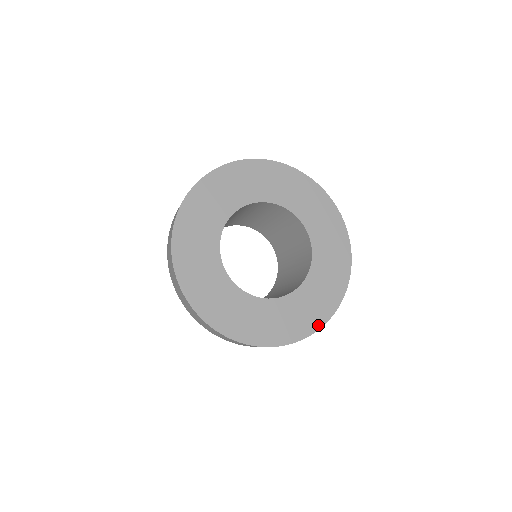
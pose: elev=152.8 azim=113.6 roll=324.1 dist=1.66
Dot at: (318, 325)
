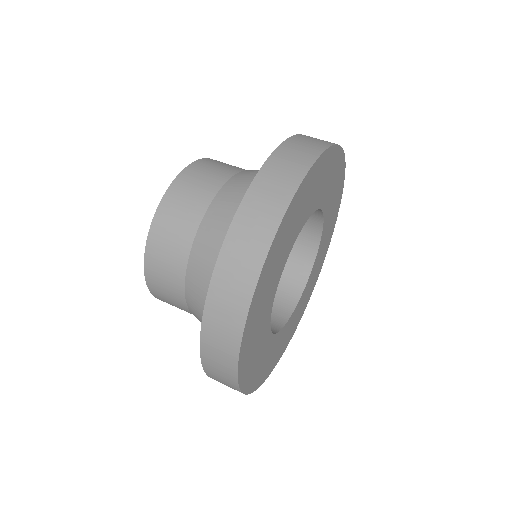
Dot at: (299, 321)
